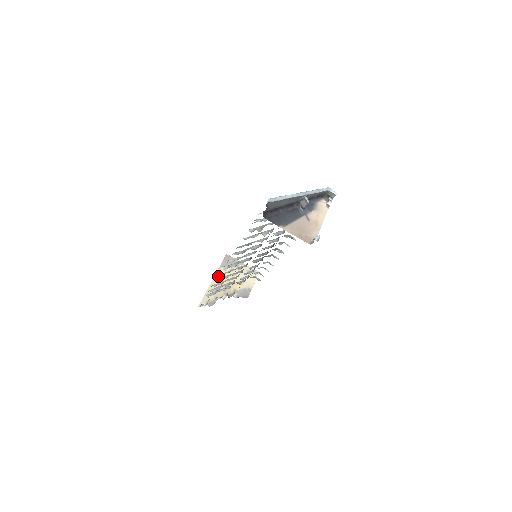
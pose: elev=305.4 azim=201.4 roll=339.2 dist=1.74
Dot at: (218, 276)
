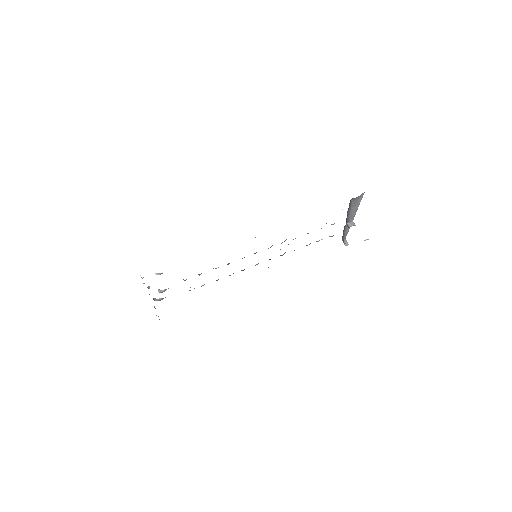
Dot at: occluded
